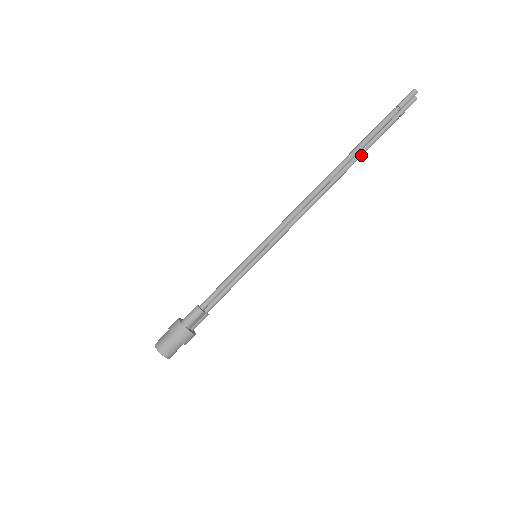
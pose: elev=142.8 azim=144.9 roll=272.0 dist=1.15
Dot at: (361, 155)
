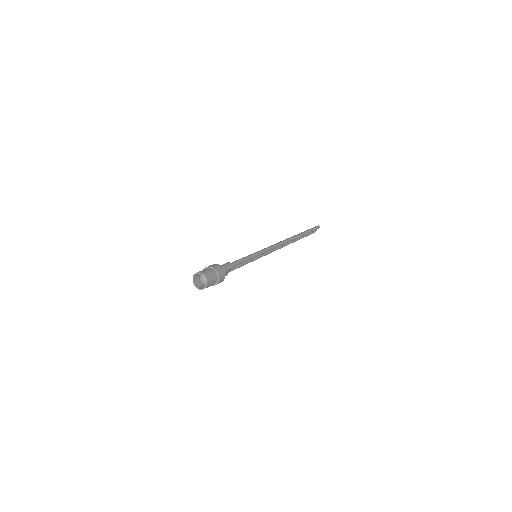
Dot at: occluded
